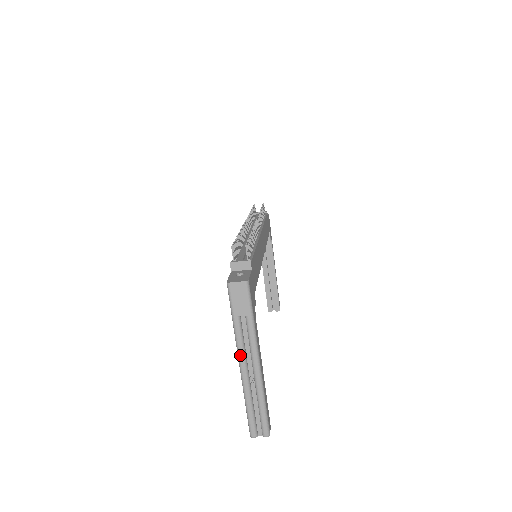
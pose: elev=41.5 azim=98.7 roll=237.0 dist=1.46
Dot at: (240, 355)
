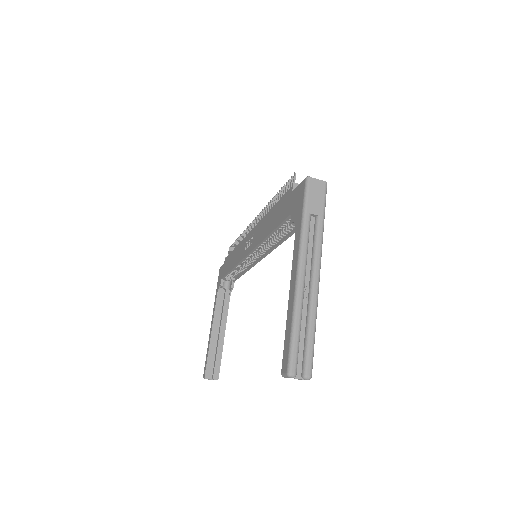
Dot at: (302, 257)
